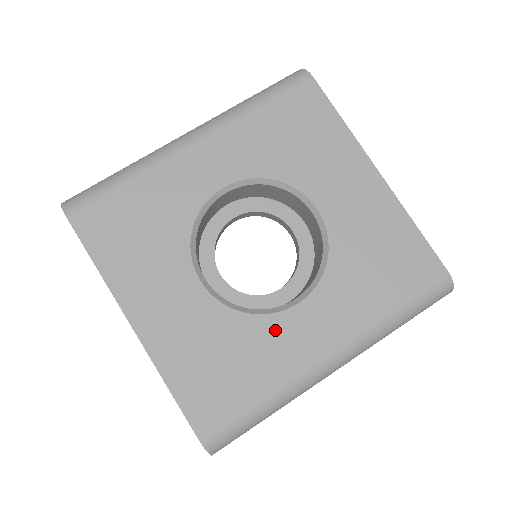
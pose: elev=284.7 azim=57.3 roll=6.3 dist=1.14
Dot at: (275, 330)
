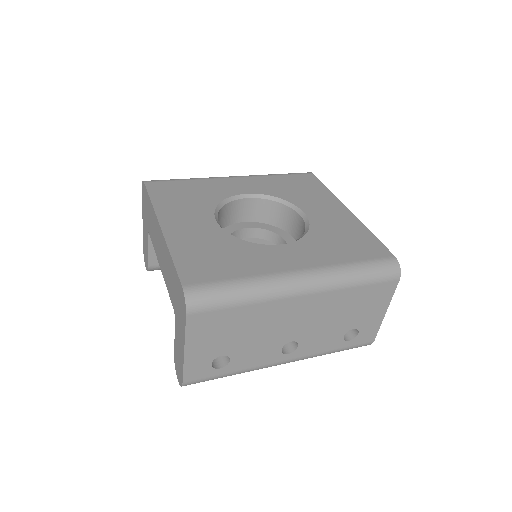
Dot at: (261, 251)
